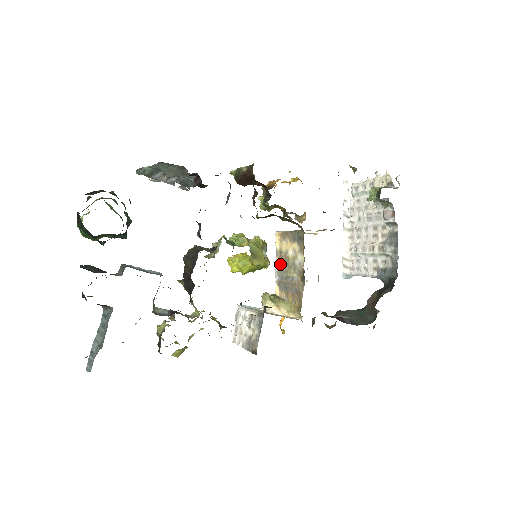
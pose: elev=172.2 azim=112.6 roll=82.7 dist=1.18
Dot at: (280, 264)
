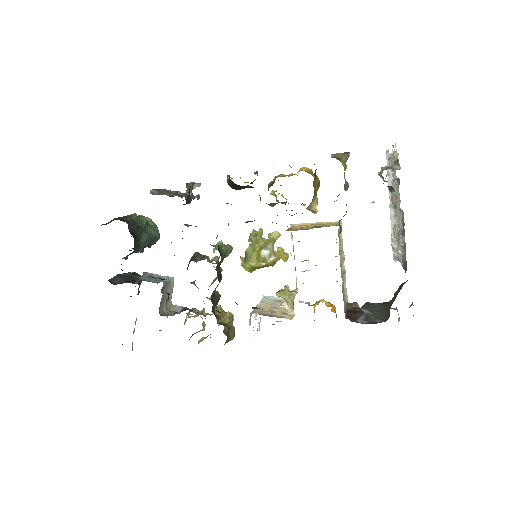
Dot at: occluded
